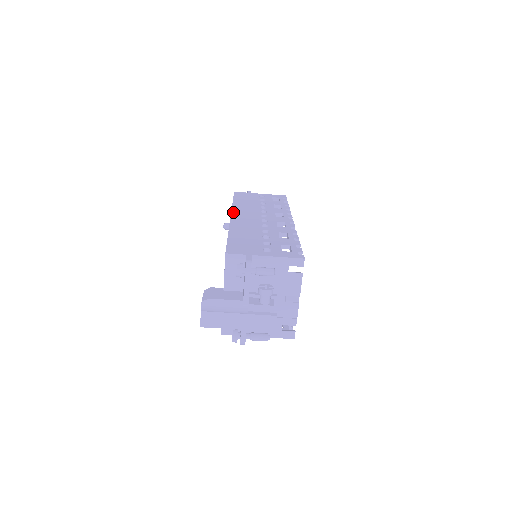
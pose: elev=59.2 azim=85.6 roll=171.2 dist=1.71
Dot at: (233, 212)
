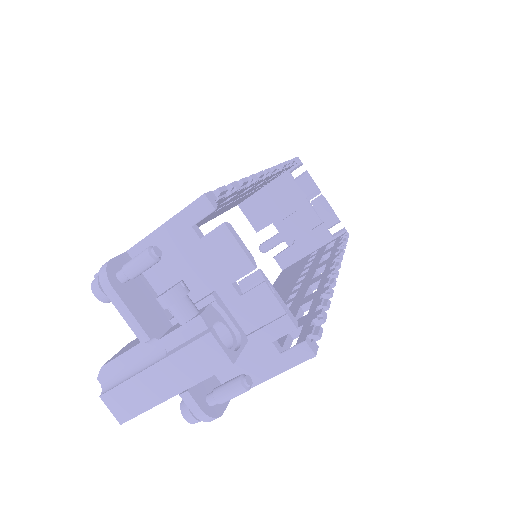
Dot at: occluded
